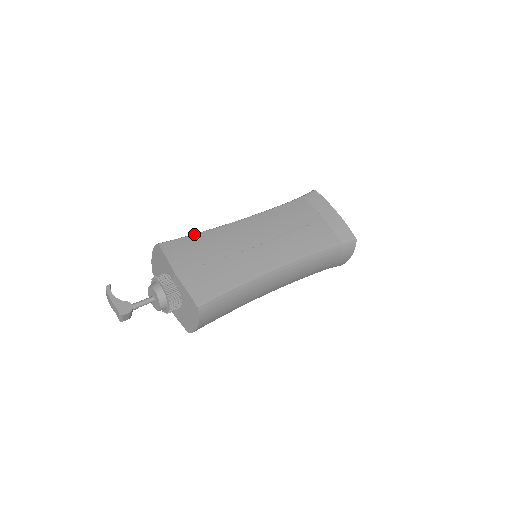
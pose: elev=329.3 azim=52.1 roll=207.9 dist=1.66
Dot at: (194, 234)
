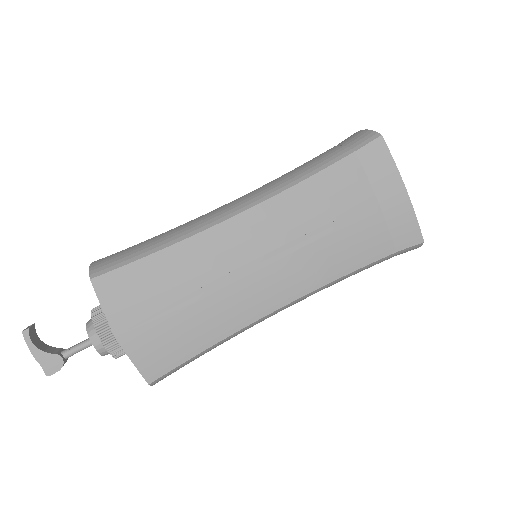
Dot at: (150, 255)
